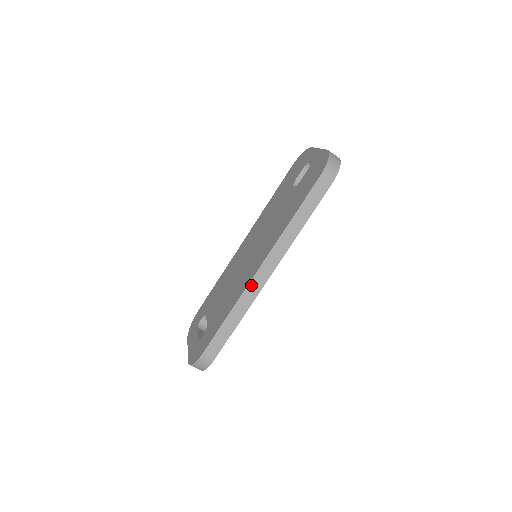
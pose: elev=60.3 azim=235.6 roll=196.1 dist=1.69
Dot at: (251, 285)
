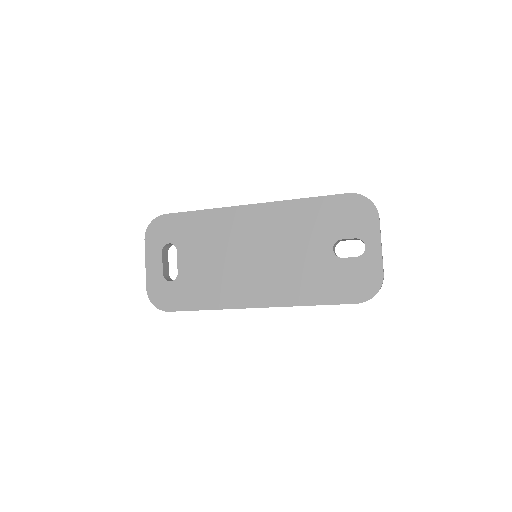
Dot at: (241, 308)
